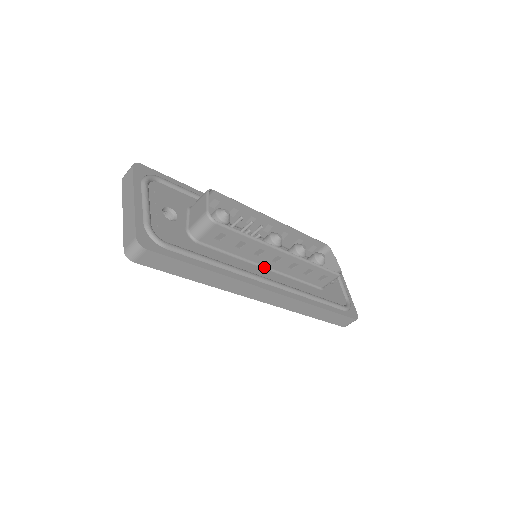
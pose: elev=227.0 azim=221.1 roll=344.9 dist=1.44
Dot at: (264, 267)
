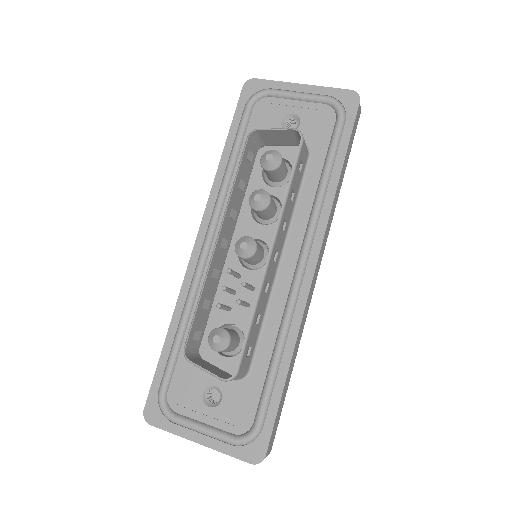
Dot at: (279, 264)
